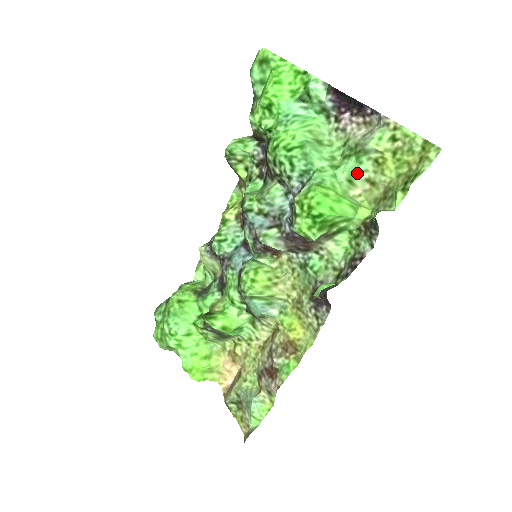
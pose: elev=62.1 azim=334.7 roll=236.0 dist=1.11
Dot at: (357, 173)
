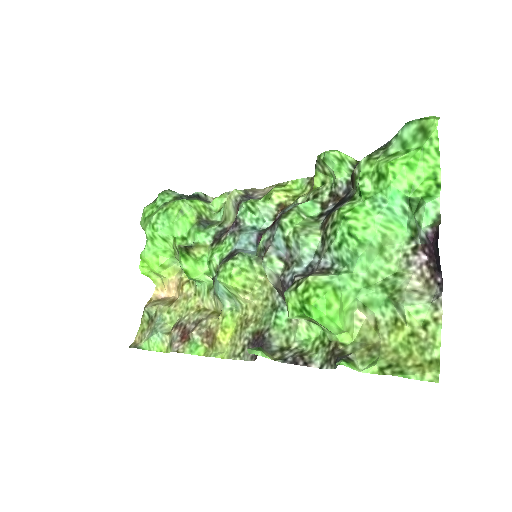
Dot at: (376, 307)
